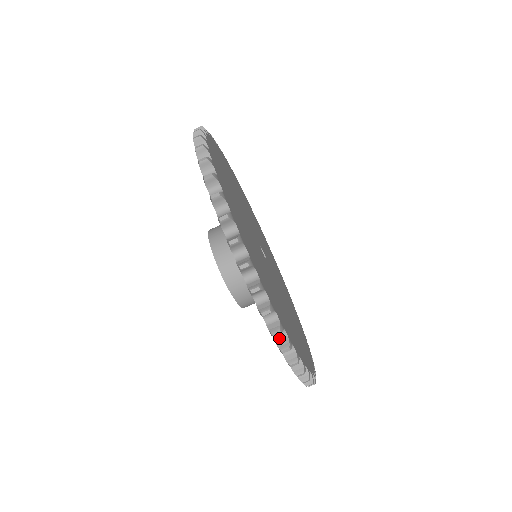
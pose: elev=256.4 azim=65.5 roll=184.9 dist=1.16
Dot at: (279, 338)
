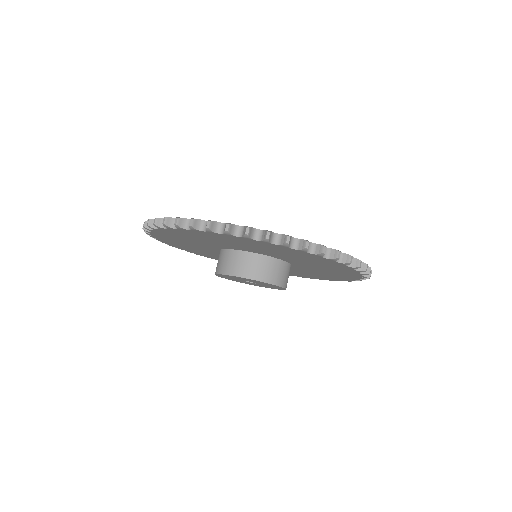
Dot at: occluded
